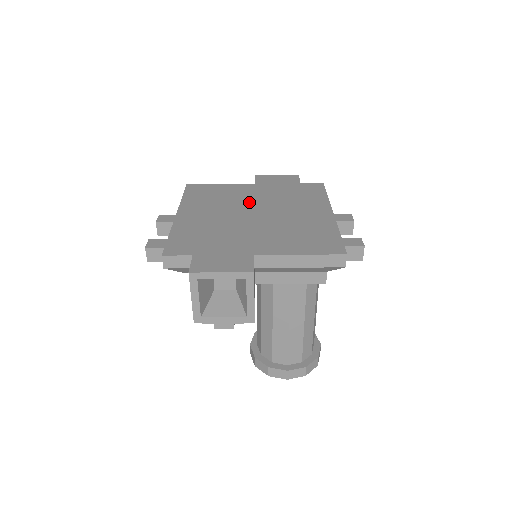
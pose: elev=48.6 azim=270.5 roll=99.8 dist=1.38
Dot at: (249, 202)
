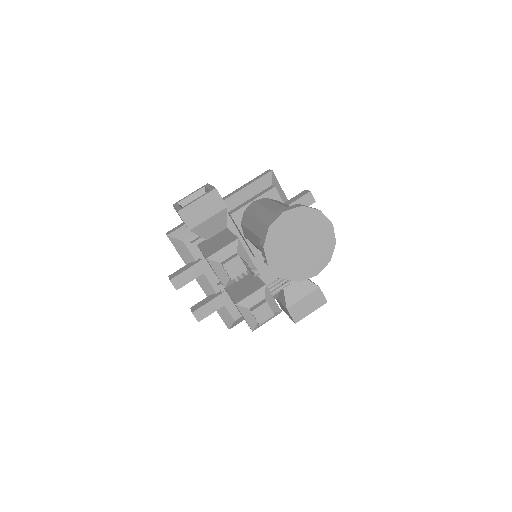
Dot at: occluded
